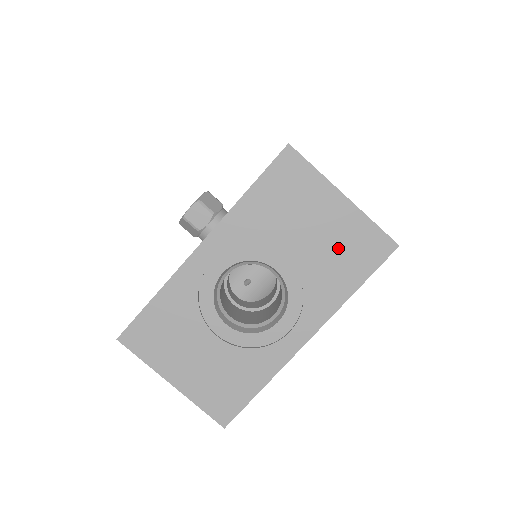
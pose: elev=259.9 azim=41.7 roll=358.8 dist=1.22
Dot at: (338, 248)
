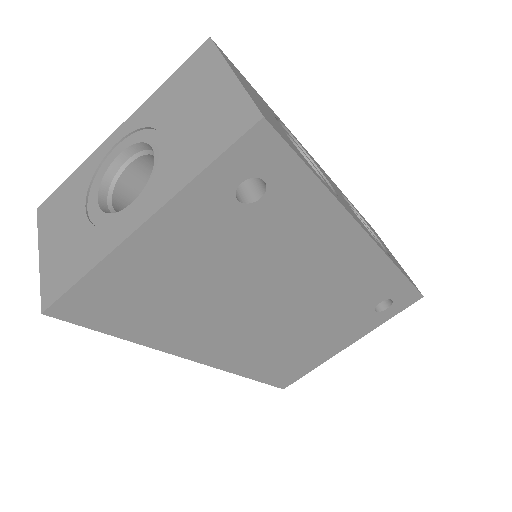
Dot at: (207, 124)
